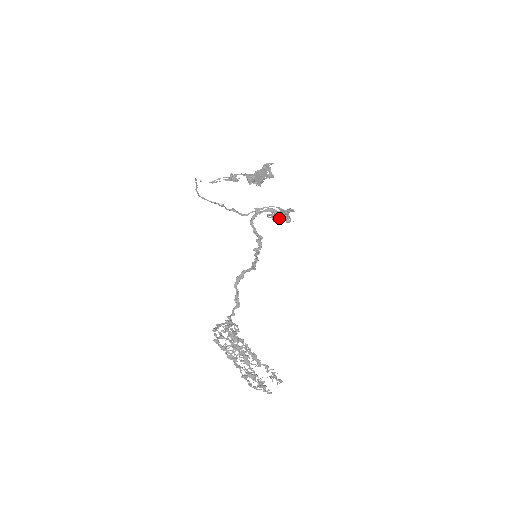
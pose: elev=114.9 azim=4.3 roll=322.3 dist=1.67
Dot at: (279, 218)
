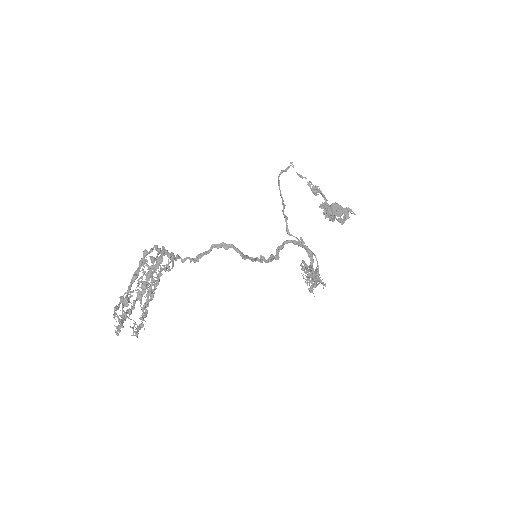
Dot at: occluded
